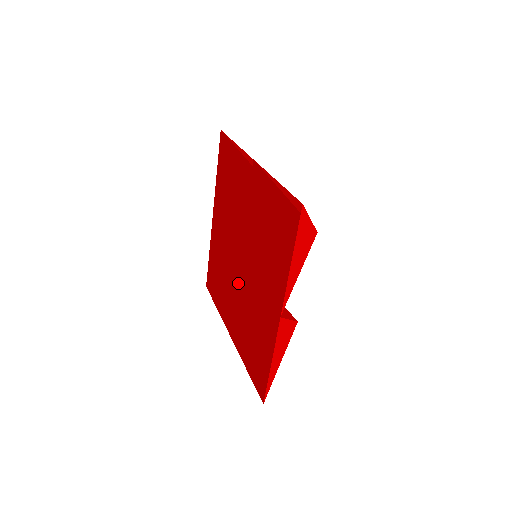
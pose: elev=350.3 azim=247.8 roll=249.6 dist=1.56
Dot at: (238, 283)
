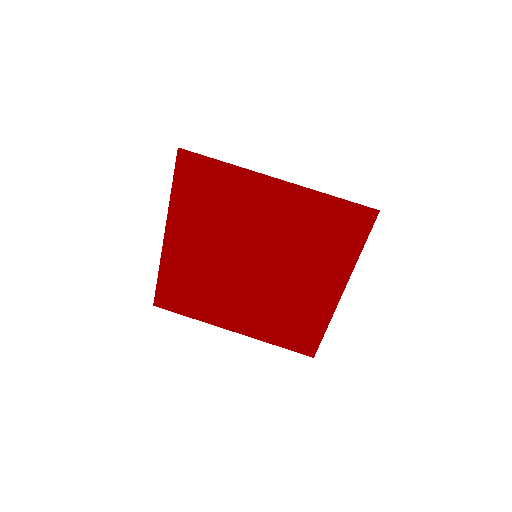
Dot at: (247, 286)
